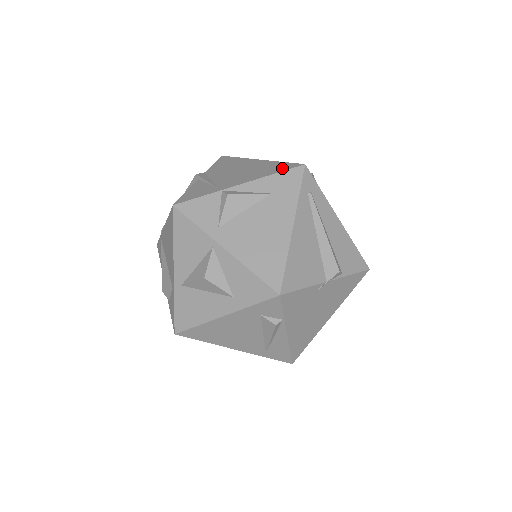
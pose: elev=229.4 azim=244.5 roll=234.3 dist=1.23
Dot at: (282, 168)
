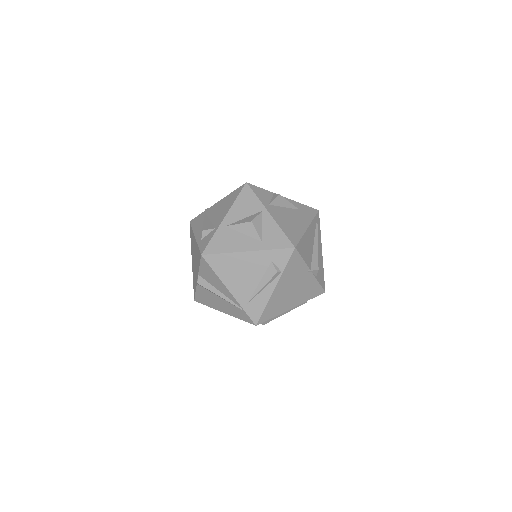
Dot at: occluded
